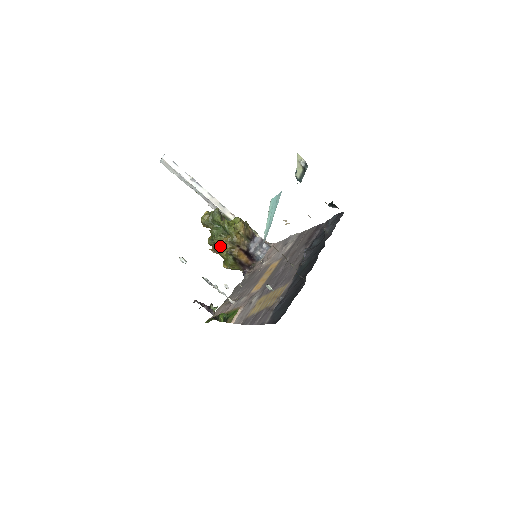
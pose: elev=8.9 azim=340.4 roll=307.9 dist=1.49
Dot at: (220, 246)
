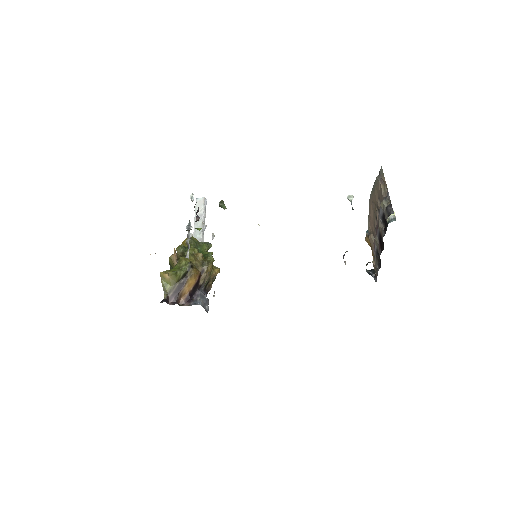
Dot at: (191, 254)
